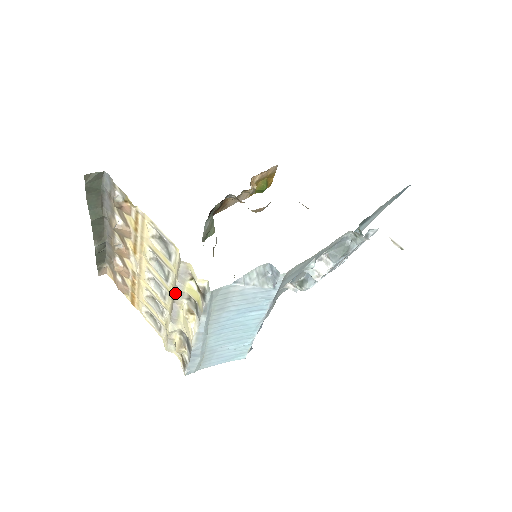
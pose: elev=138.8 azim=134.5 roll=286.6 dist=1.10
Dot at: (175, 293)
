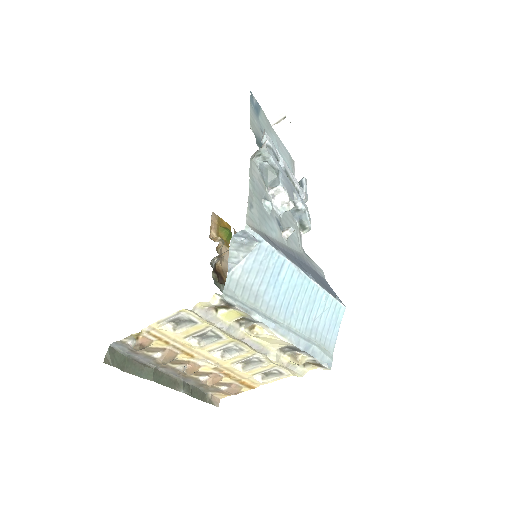
Dot at: (229, 334)
